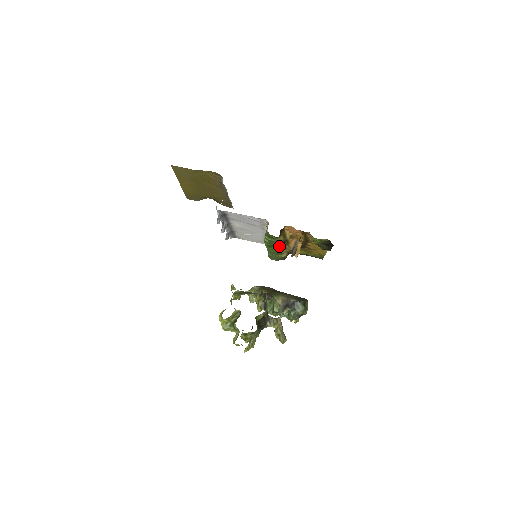
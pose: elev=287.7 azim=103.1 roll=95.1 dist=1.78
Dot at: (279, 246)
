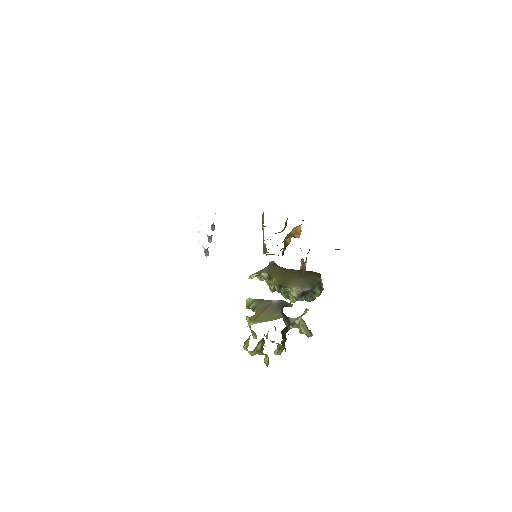
Dot at: occluded
